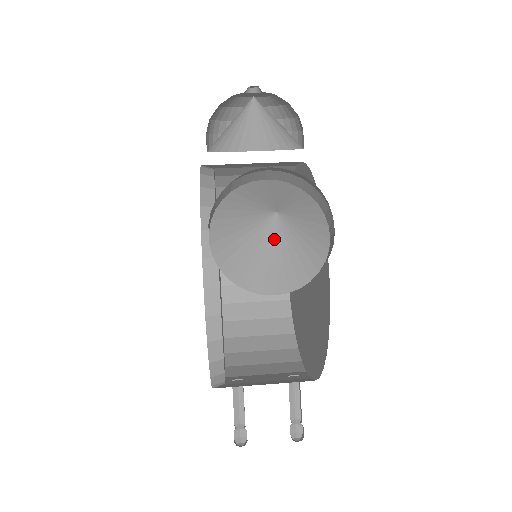
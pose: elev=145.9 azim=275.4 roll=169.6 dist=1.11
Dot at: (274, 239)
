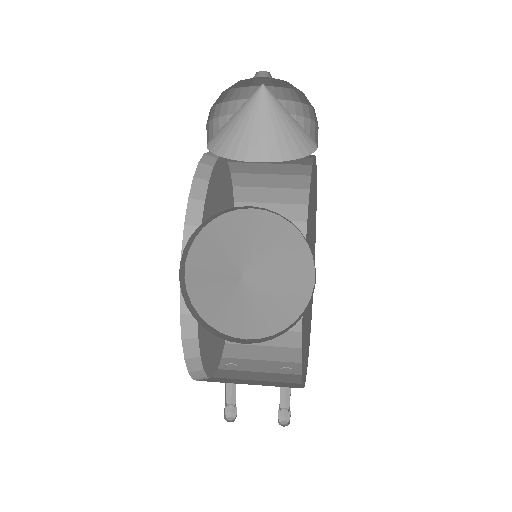
Dot at: (241, 298)
